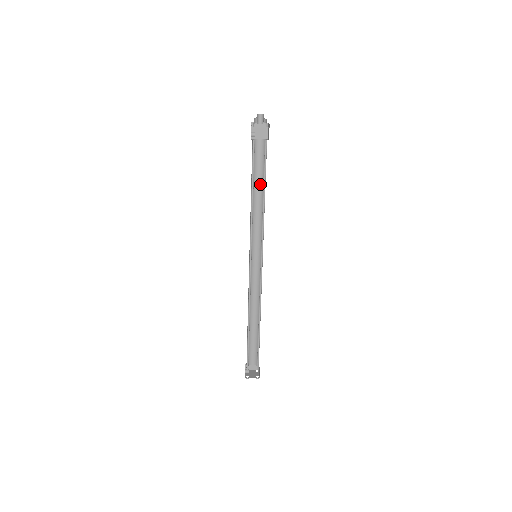
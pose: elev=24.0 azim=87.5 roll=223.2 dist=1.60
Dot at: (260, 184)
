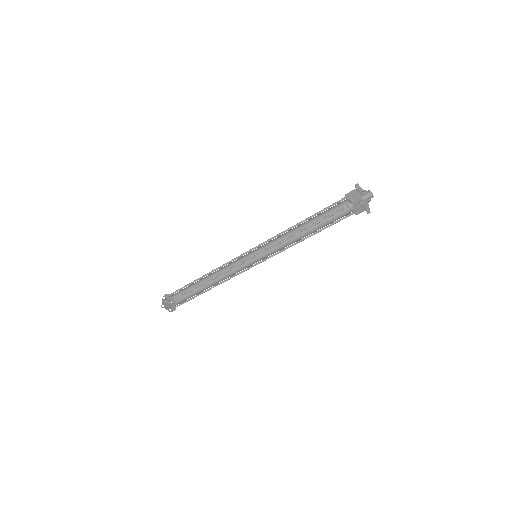
Dot at: (313, 222)
